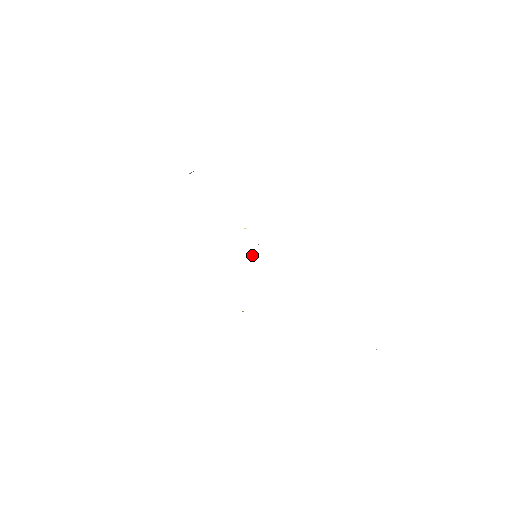
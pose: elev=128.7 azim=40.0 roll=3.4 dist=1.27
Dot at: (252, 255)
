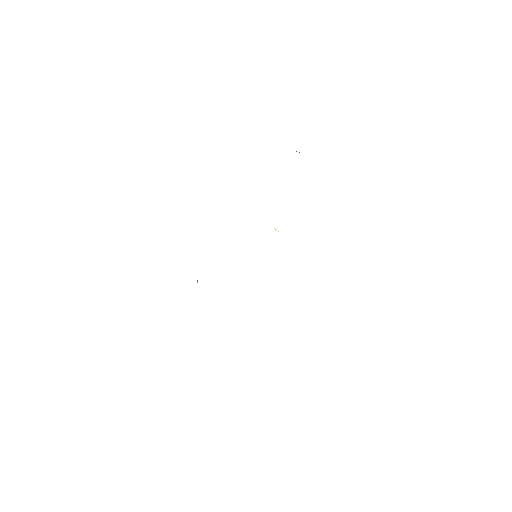
Dot at: occluded
